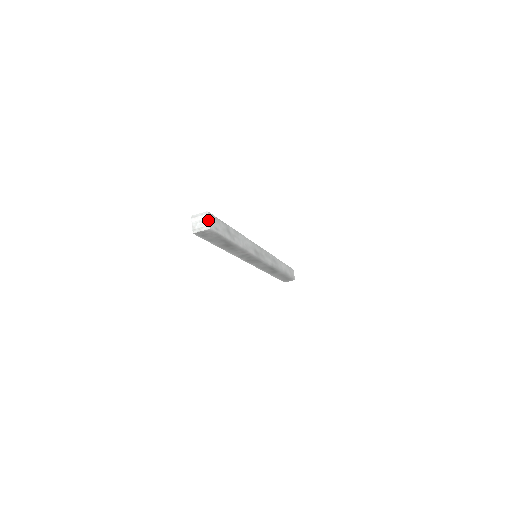
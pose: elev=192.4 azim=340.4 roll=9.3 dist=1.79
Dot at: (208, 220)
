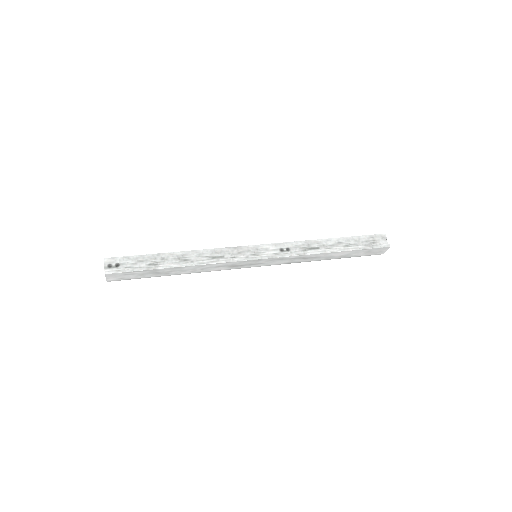
Dot at: occluded
